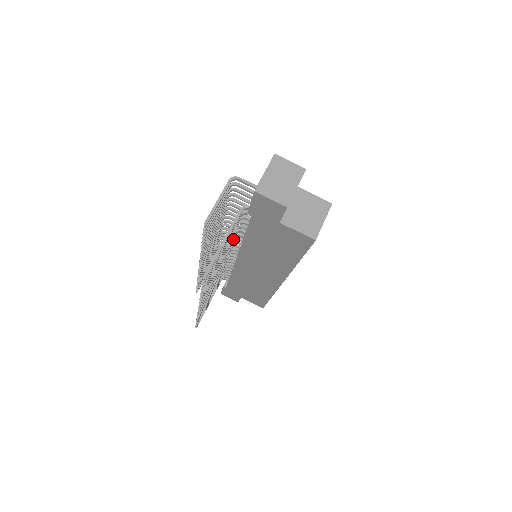
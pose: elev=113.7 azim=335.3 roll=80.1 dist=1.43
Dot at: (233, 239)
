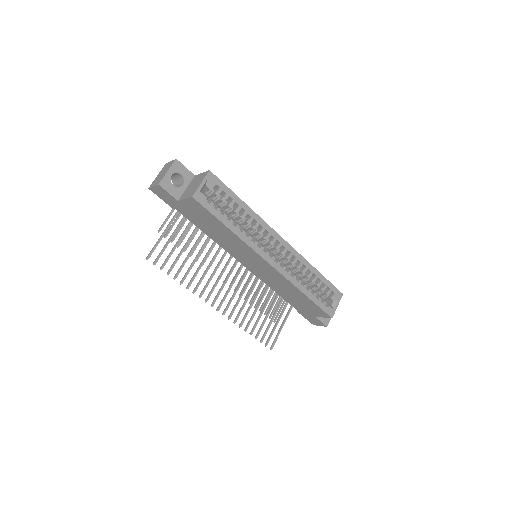
Dot at: occluded
